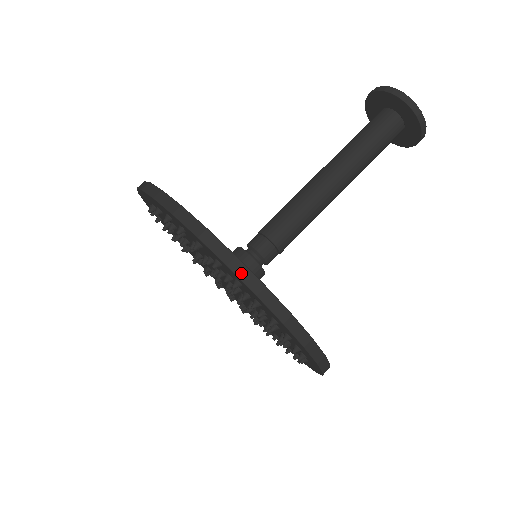
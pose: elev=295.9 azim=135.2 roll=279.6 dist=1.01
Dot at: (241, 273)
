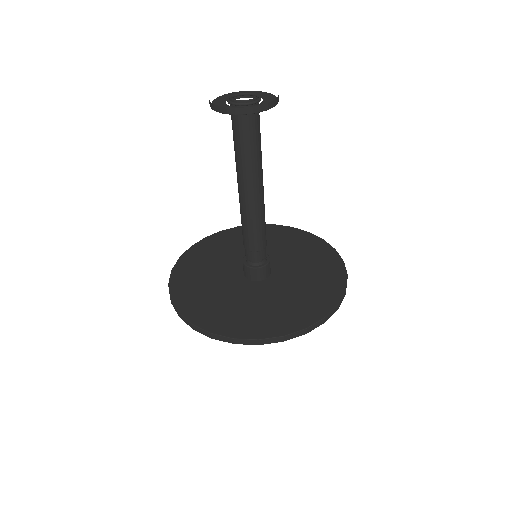
Dot at: (292, 337)
